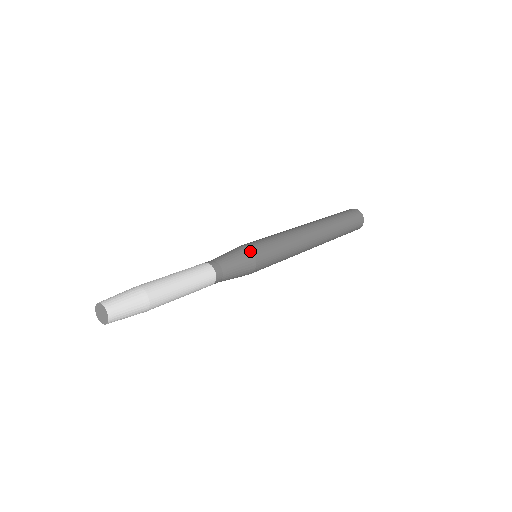
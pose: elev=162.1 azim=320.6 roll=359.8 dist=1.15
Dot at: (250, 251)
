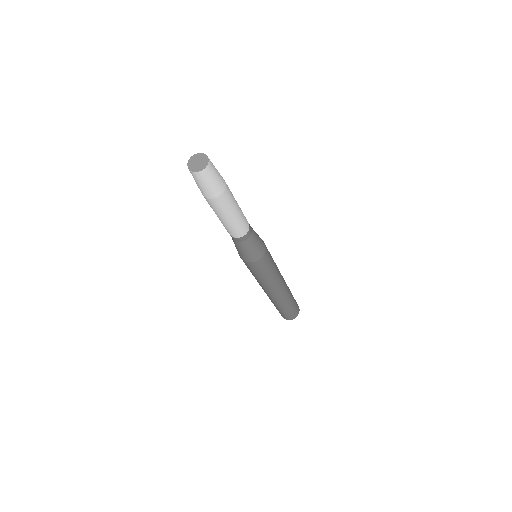
Dot at: (265, 247)
